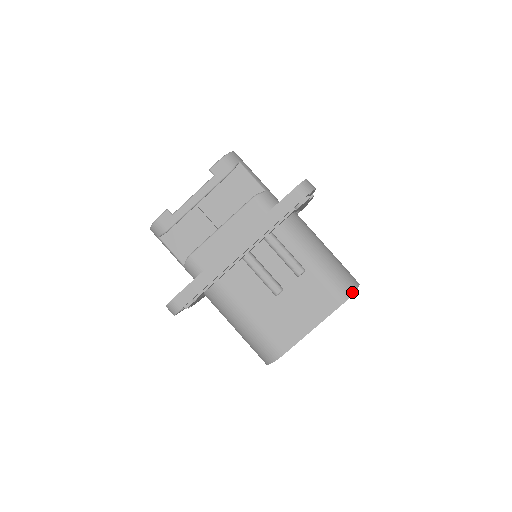
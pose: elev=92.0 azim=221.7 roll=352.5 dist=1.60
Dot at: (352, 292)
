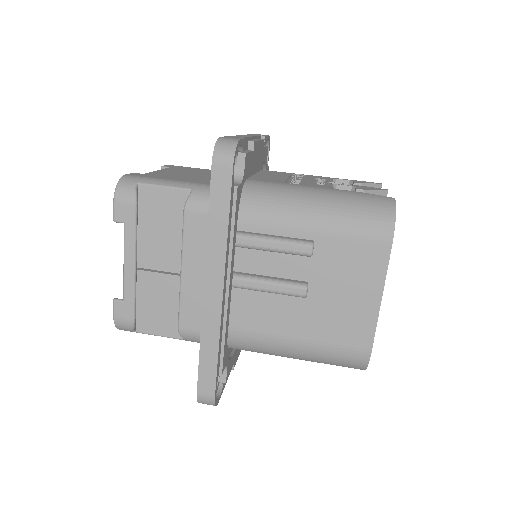
Dot at: (392, 219)
